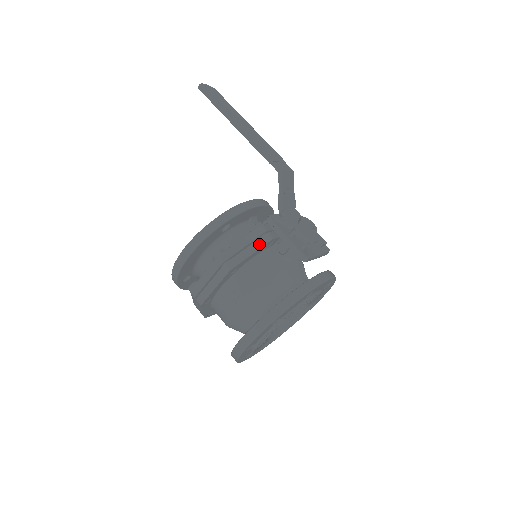
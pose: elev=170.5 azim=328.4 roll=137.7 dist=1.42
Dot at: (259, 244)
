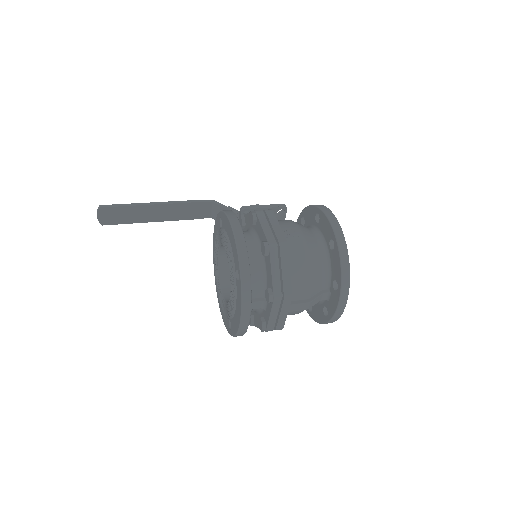
Dot at: occluded
